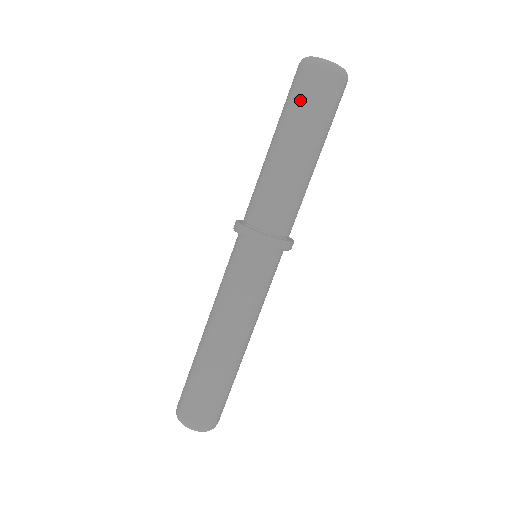
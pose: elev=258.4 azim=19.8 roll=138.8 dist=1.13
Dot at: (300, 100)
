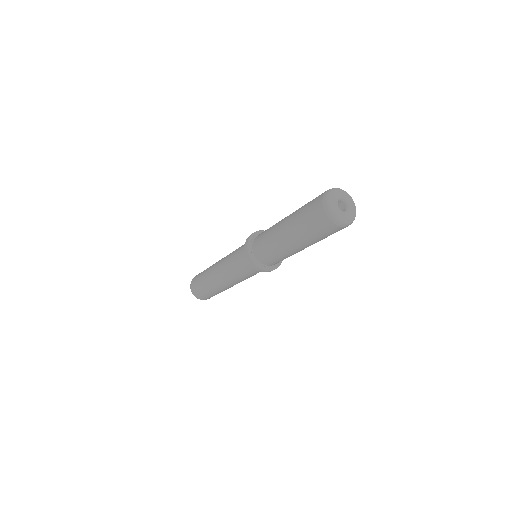
Dot at: occluded
